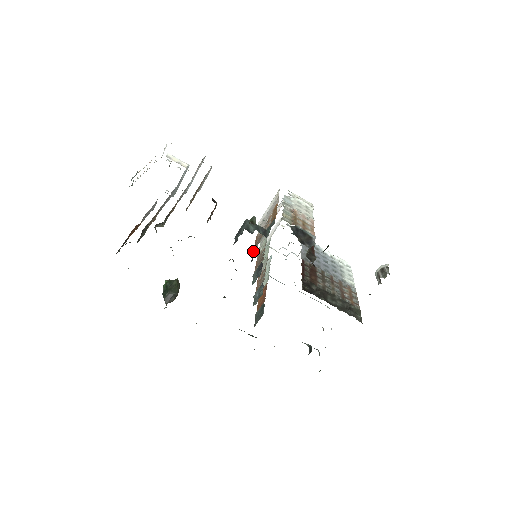
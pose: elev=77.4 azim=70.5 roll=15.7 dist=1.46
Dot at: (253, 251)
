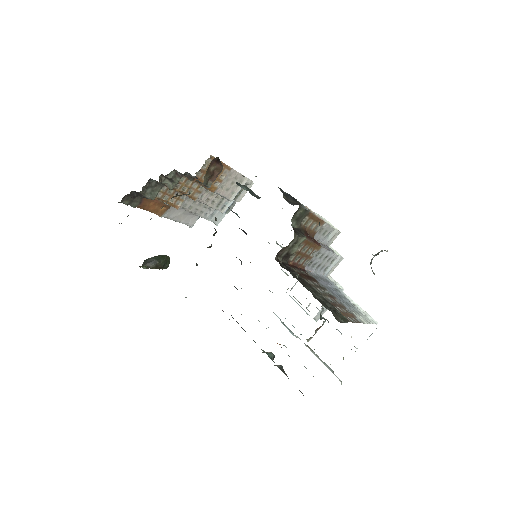
Dot at: occluded
